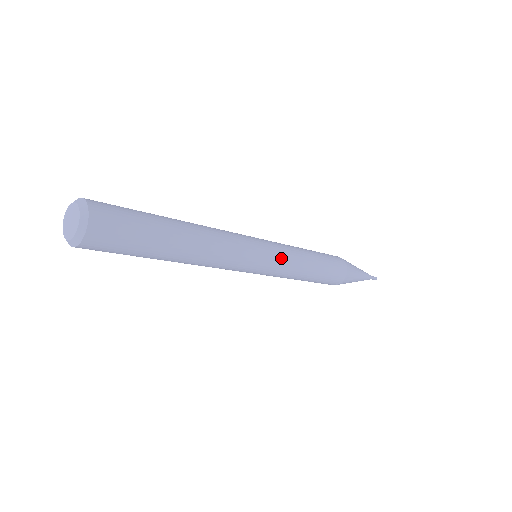
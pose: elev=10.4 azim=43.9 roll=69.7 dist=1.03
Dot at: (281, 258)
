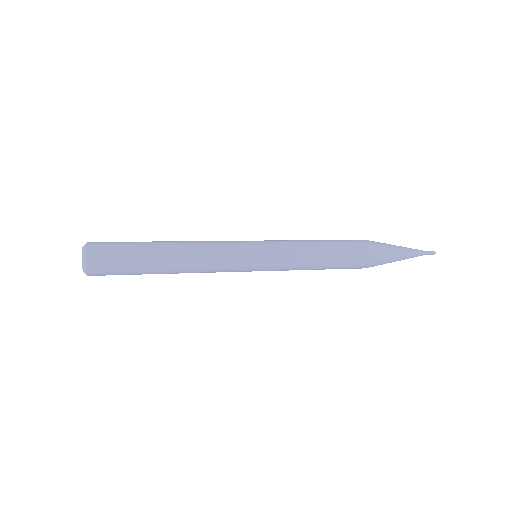
Dot at: (274, 267)
